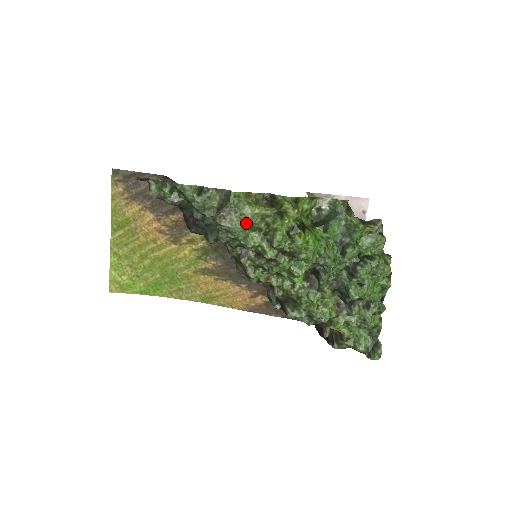
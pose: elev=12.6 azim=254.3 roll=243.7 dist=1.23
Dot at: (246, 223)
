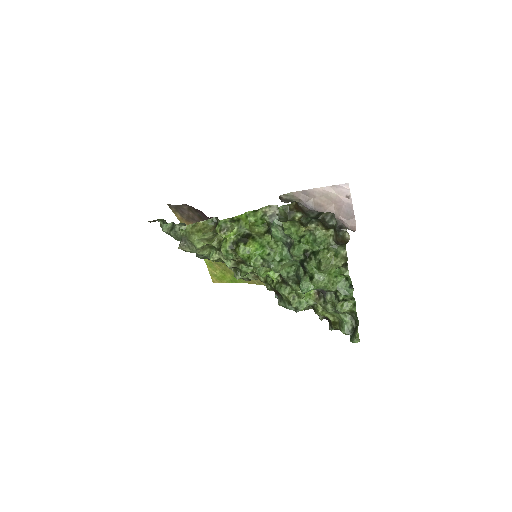
Dot at: (196, 247)
